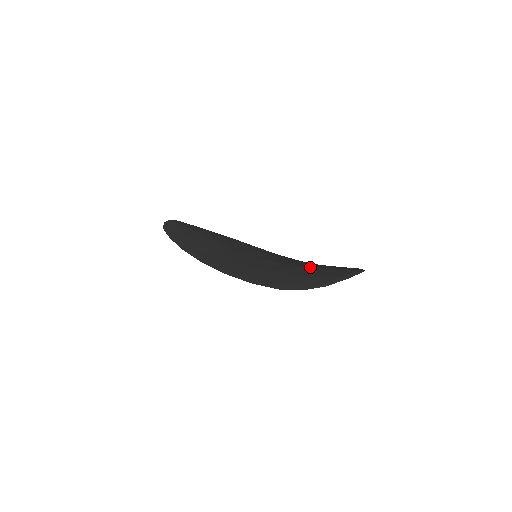
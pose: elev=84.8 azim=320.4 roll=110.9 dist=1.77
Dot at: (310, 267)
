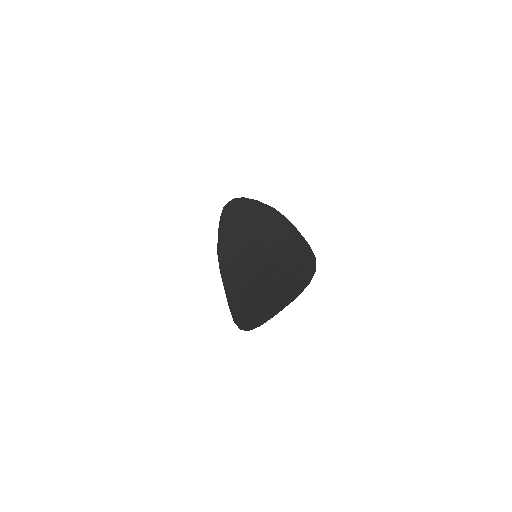
Dot at: (266, 287)
